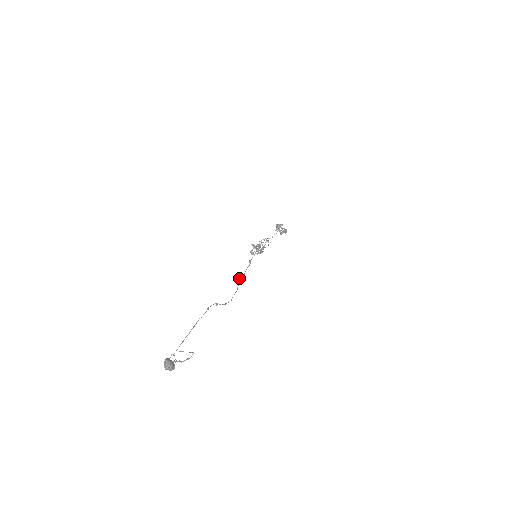
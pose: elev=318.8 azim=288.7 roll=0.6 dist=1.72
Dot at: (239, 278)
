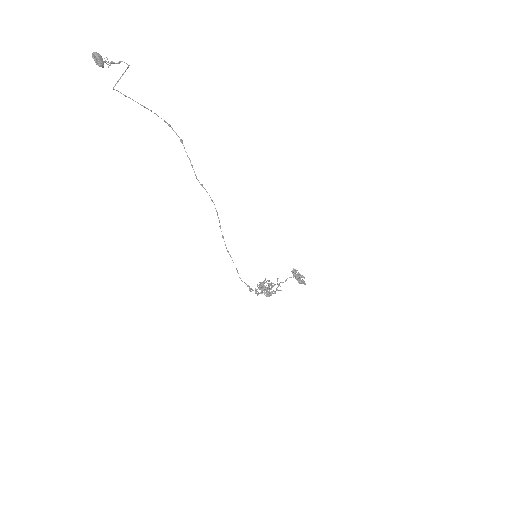
Dot at: occluded
